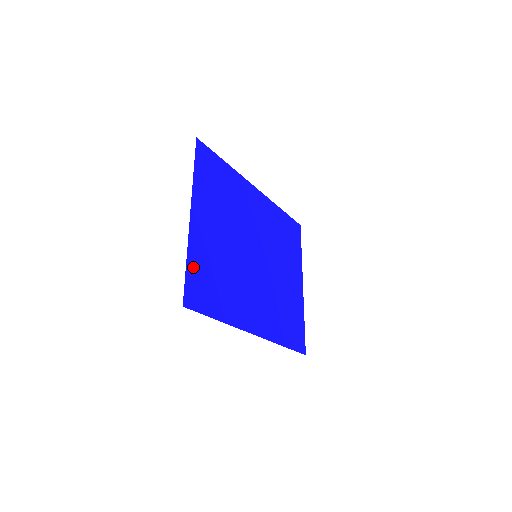
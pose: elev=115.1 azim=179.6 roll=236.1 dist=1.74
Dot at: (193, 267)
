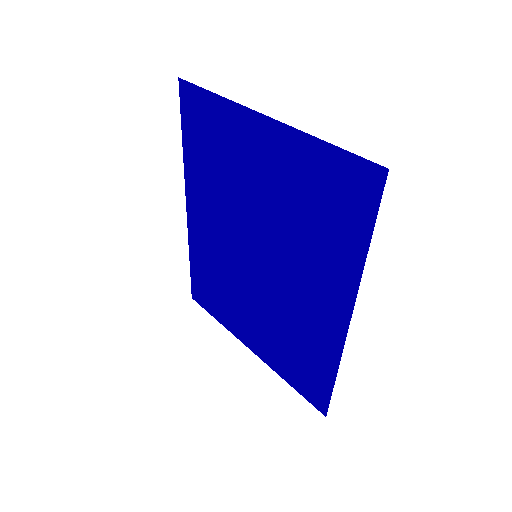
Dot at: (325, 158)
